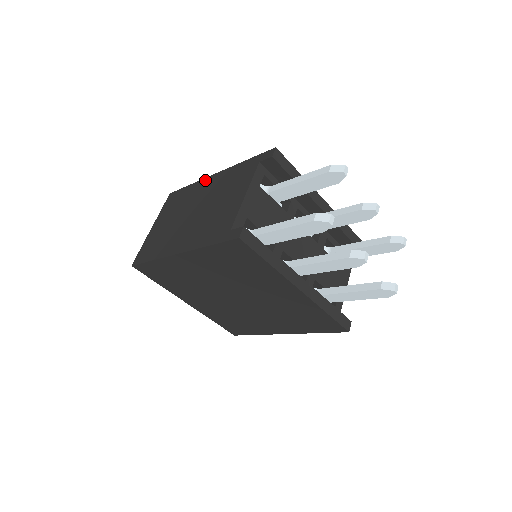
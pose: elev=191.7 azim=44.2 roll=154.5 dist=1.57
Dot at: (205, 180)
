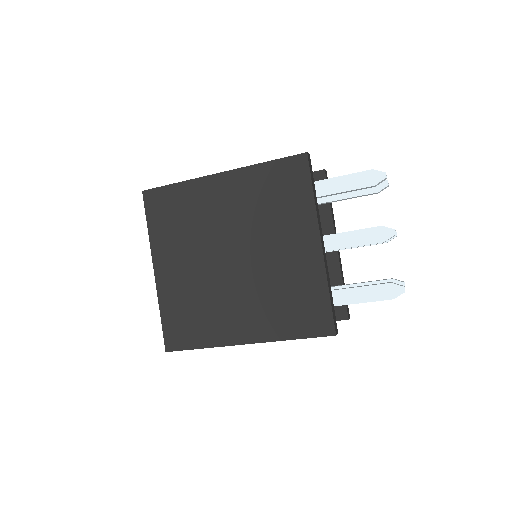
Dot at: occluded
